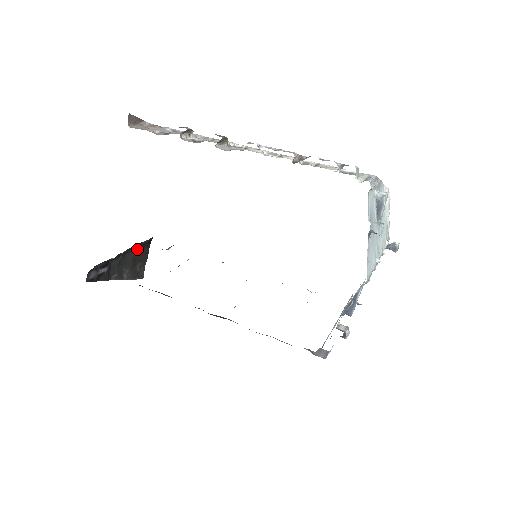
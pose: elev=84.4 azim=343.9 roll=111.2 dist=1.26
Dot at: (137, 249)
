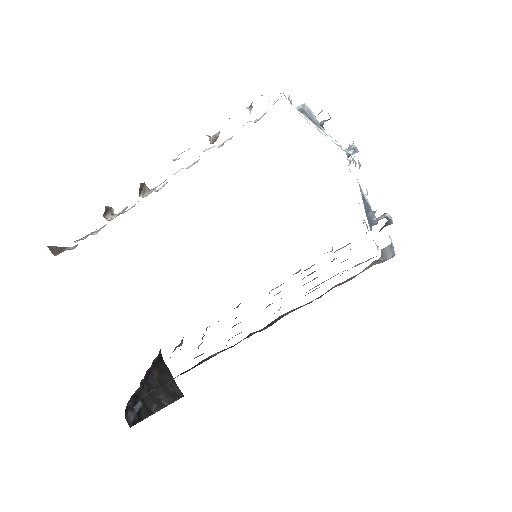
Dot at: (154, 370)
